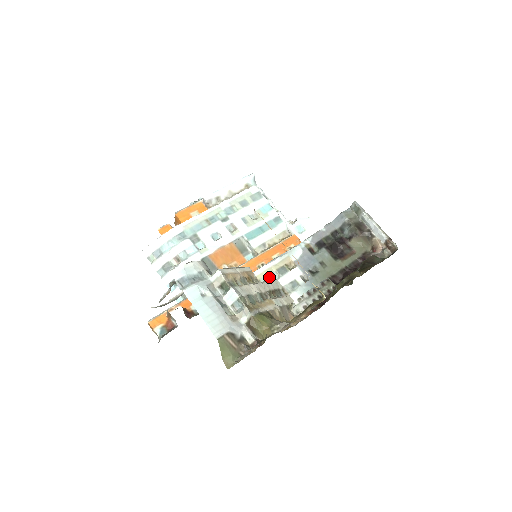
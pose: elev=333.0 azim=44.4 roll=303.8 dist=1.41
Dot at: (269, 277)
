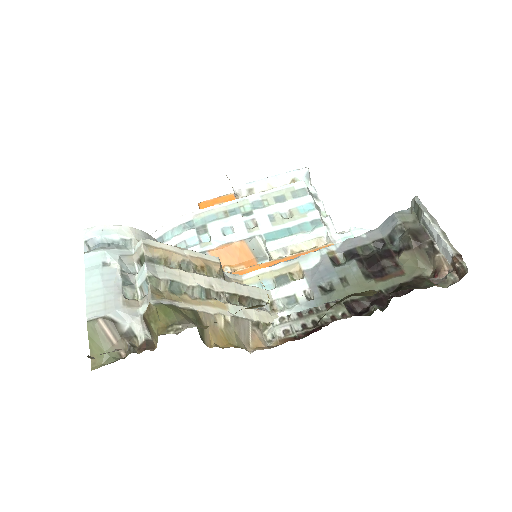
Dot at: (261, 285)
